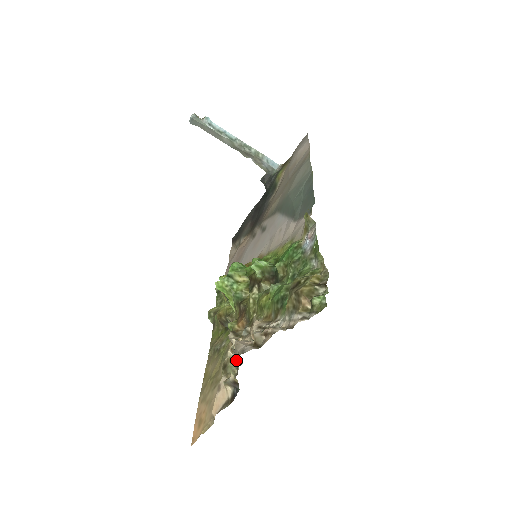
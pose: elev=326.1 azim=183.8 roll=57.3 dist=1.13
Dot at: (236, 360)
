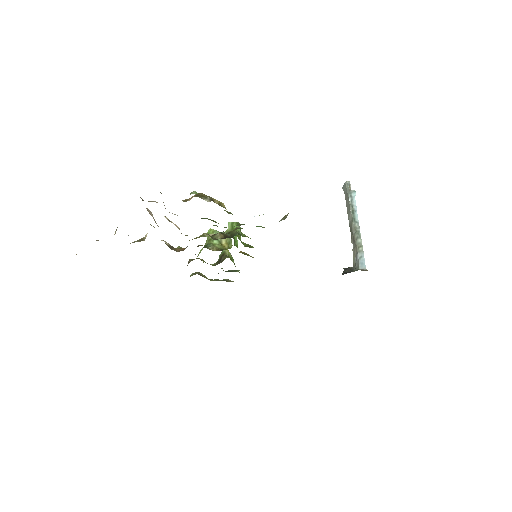
Dot at: occluded
